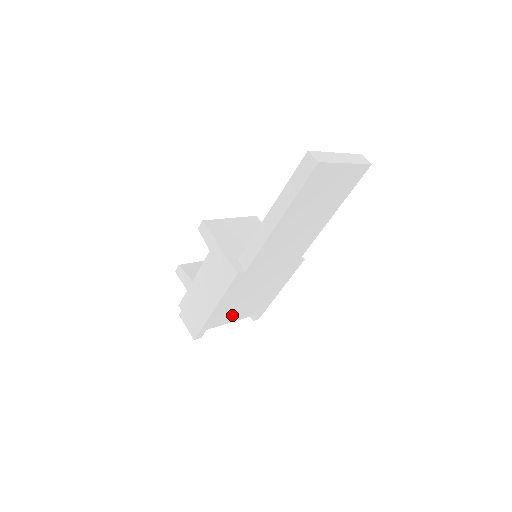
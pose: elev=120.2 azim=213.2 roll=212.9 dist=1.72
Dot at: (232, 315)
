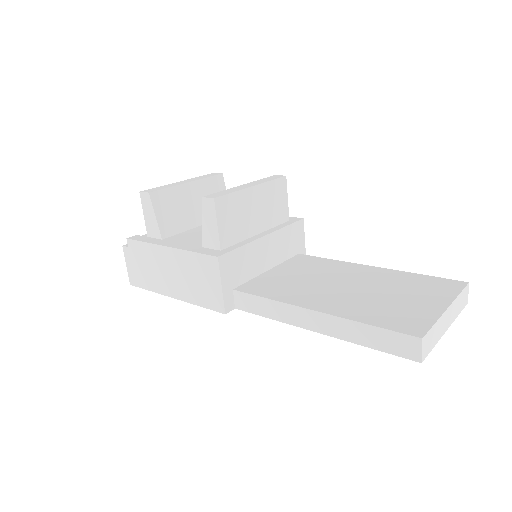
Dot at: occluded
